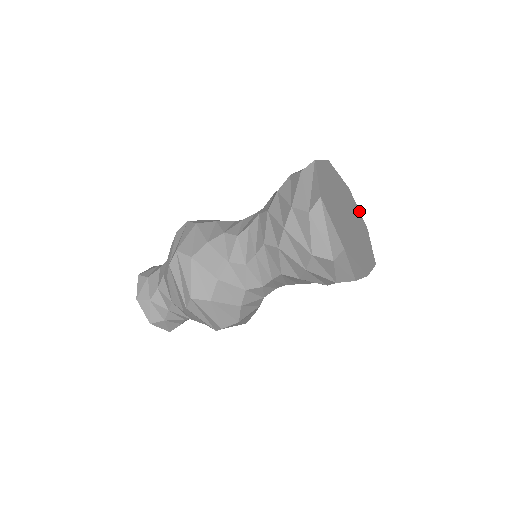
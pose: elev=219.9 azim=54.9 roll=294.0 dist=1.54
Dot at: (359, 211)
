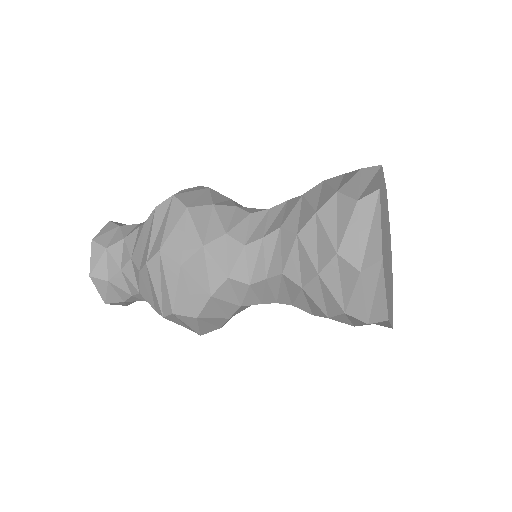
Dot at: occluded
